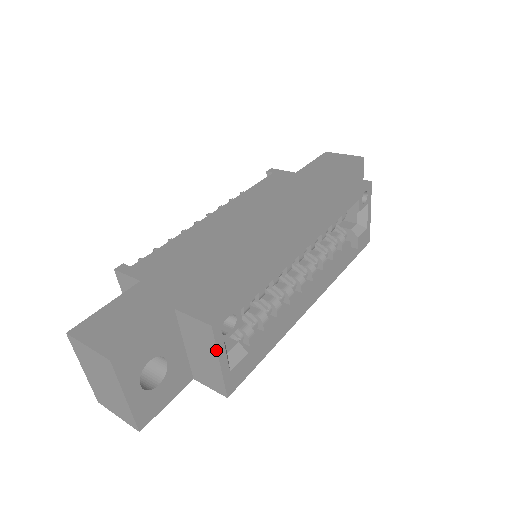
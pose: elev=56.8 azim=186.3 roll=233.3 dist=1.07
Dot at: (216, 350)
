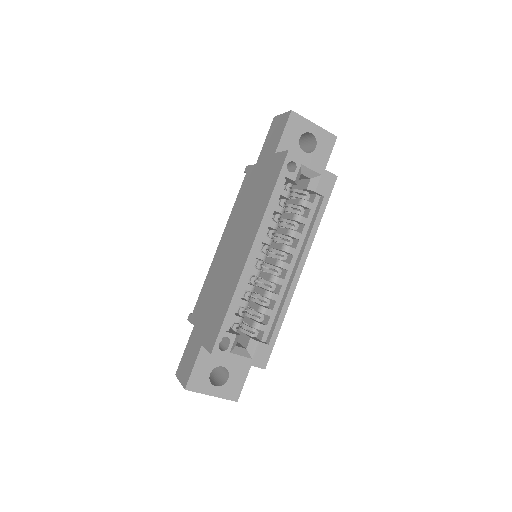
Dot at: occluded
